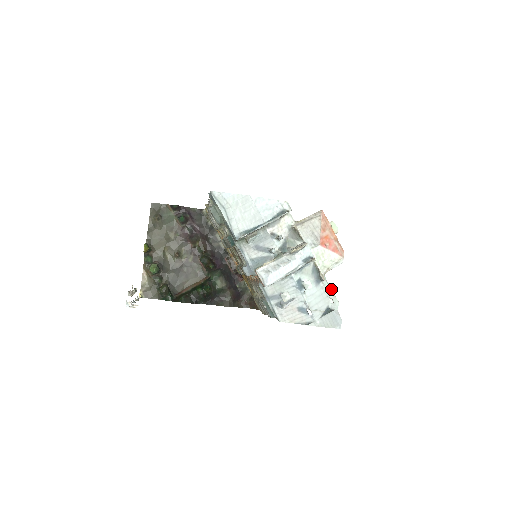
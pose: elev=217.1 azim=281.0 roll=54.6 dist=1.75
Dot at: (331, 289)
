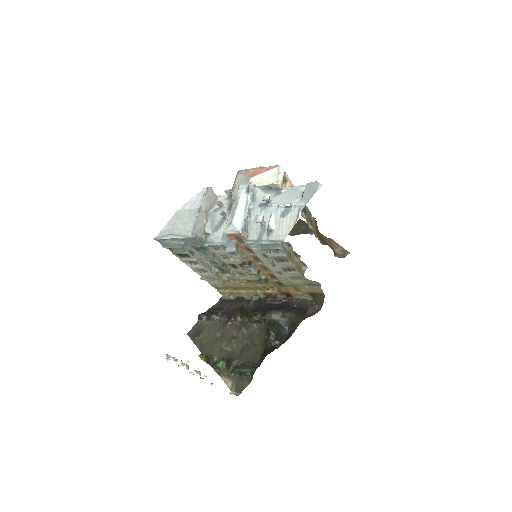
Dot at: (296, 187)
